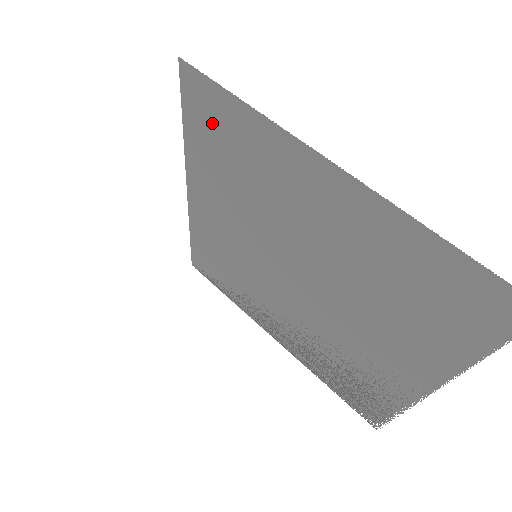
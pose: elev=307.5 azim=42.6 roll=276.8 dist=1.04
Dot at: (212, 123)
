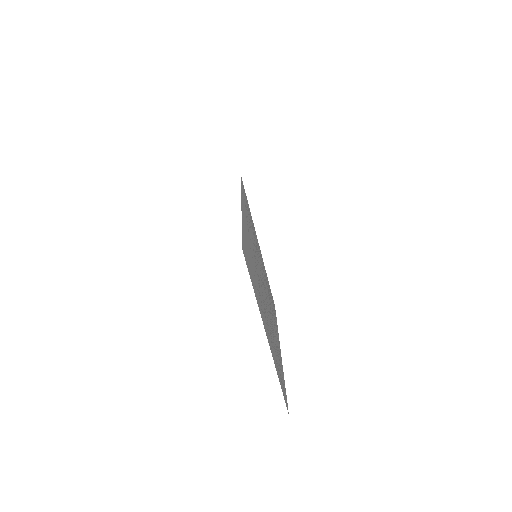
Dot at: occluded
